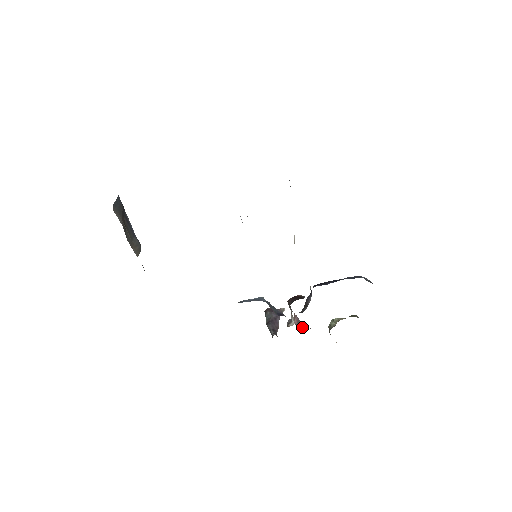
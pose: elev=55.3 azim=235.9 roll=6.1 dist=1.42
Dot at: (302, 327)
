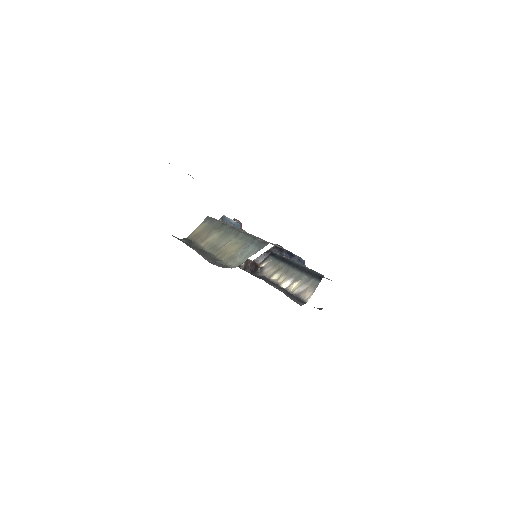
Dot at: occluded
